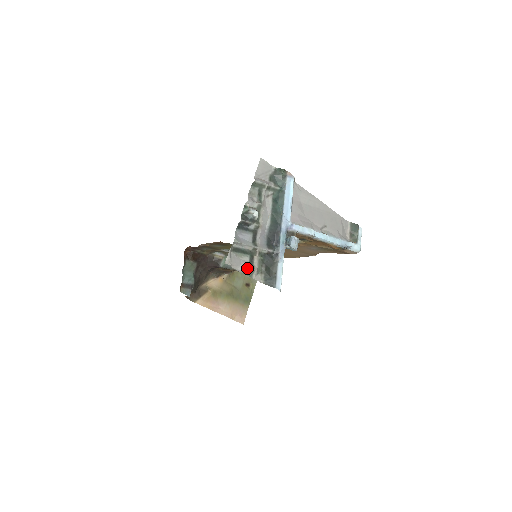
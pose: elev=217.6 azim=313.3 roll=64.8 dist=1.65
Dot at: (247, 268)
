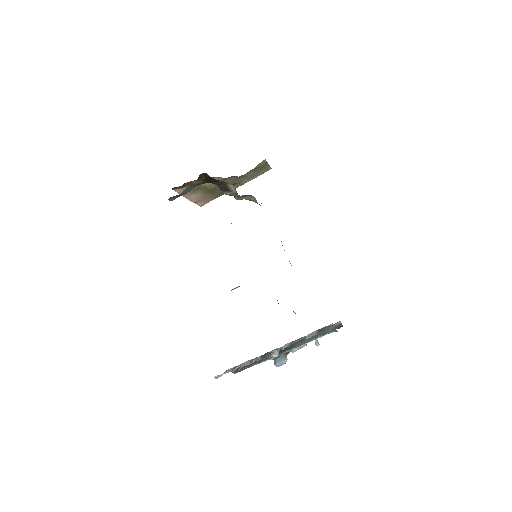
Dot at: (228, 372)
